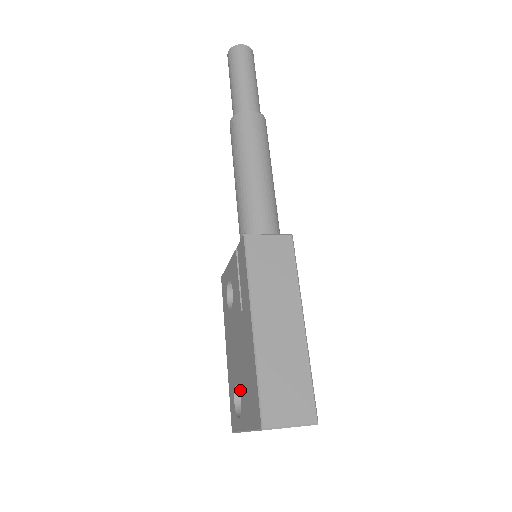
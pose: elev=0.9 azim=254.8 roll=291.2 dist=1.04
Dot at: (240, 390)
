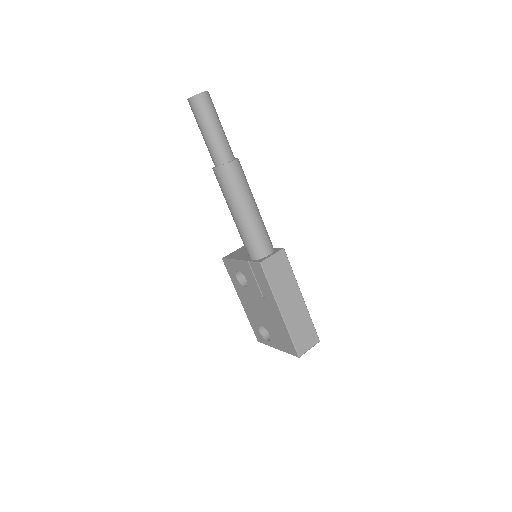
Dot at: (268, 331)
